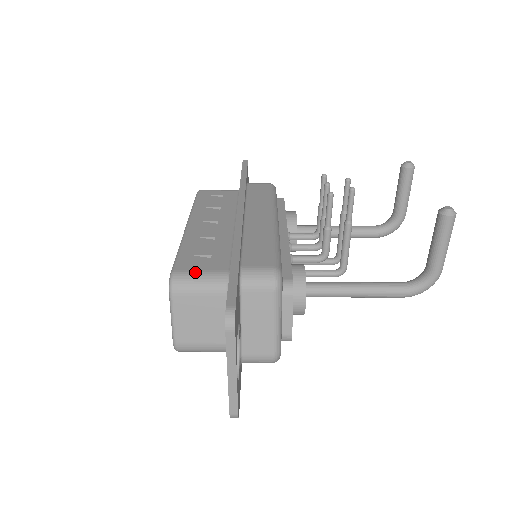
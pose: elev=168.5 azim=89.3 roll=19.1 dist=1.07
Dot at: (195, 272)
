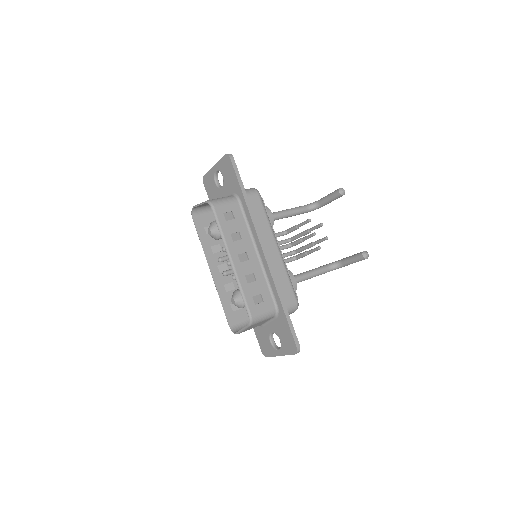
Dot at: (261, 313)
